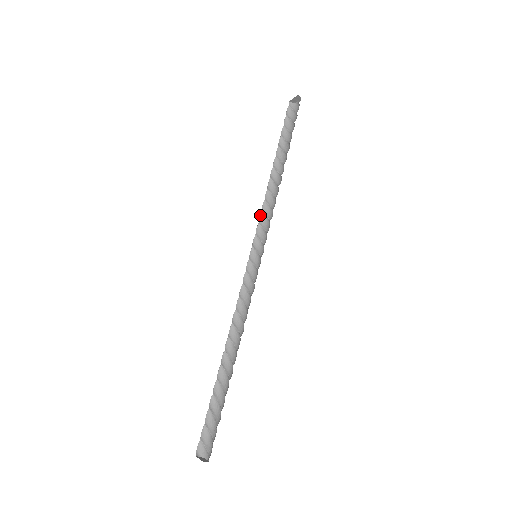
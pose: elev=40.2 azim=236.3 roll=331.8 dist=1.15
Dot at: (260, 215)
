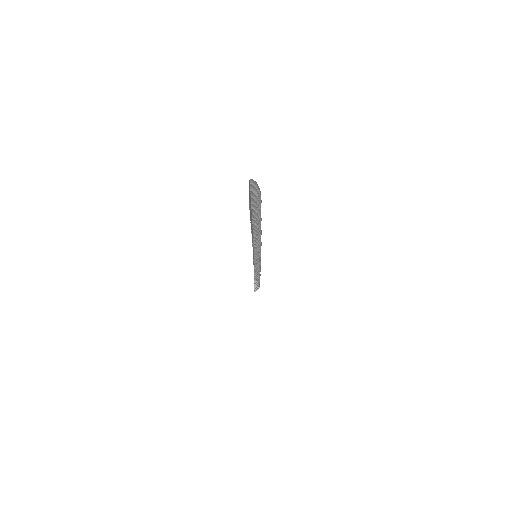
Dot at: (253, 236)
